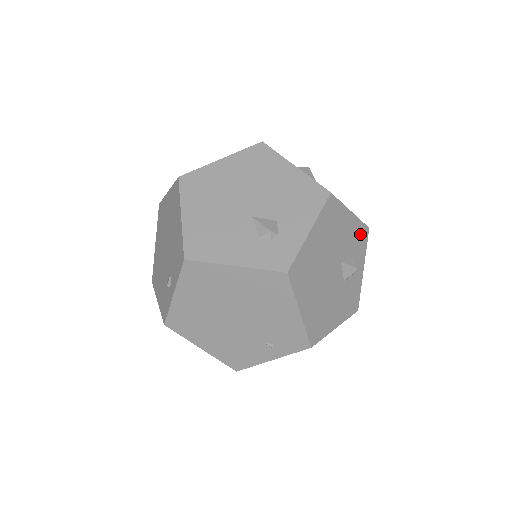
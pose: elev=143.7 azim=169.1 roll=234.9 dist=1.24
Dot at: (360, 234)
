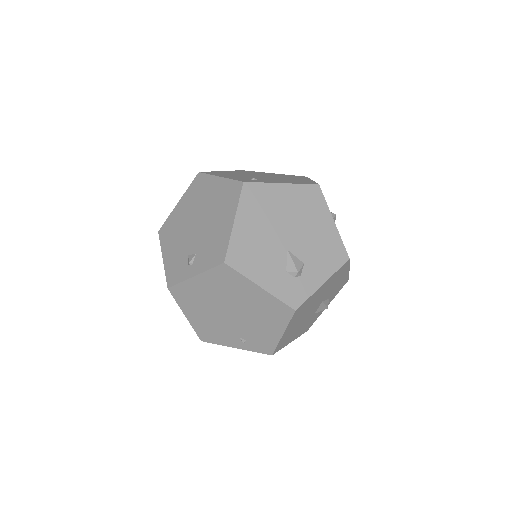
Dot at: (343, 283)
